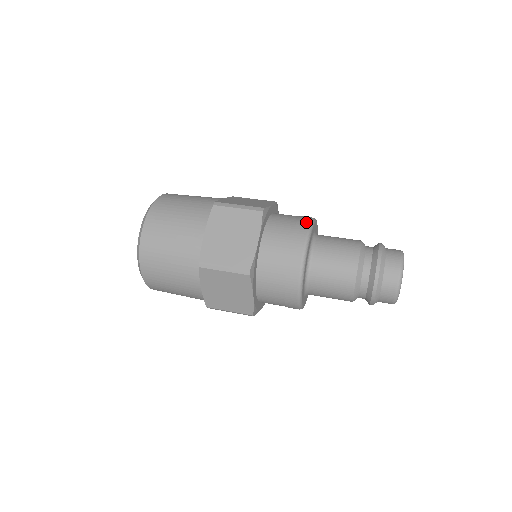
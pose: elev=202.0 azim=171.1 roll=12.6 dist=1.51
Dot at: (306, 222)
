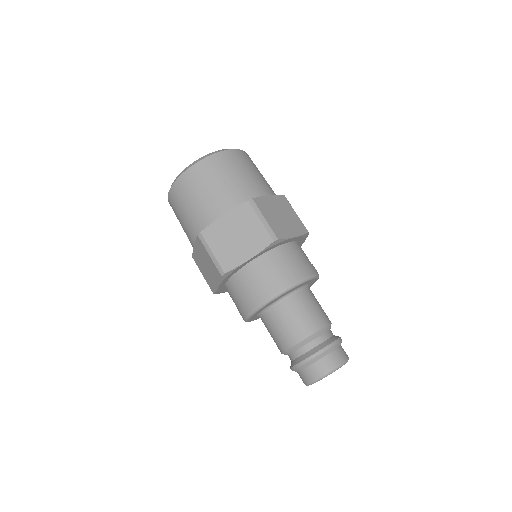
Dot at: occluded
